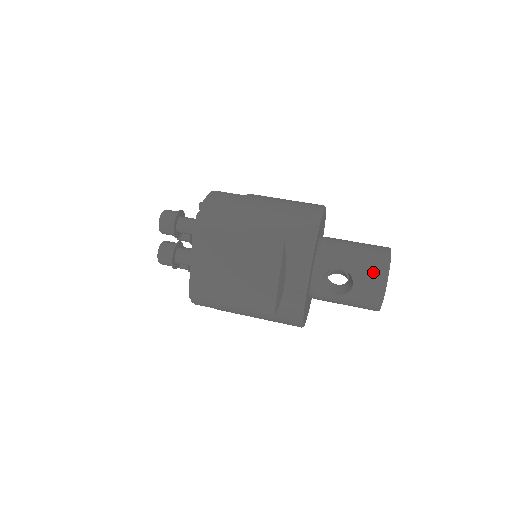
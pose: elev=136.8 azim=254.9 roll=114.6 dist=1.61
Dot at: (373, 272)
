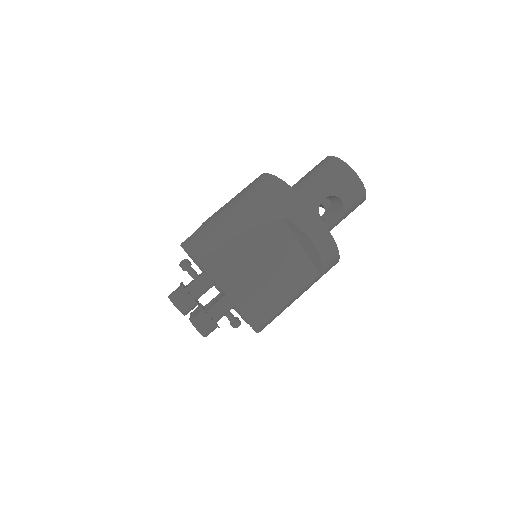
Dot at: (344, 179)
